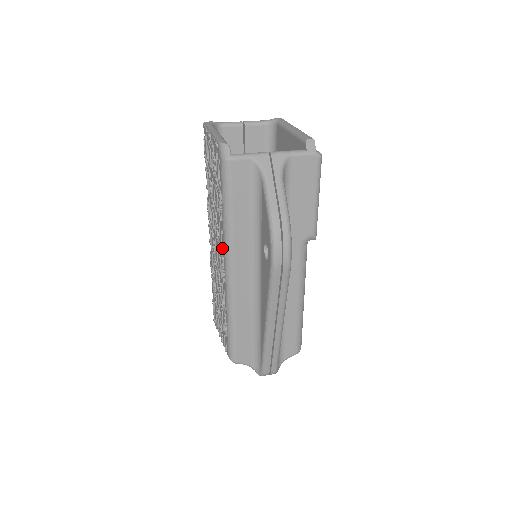
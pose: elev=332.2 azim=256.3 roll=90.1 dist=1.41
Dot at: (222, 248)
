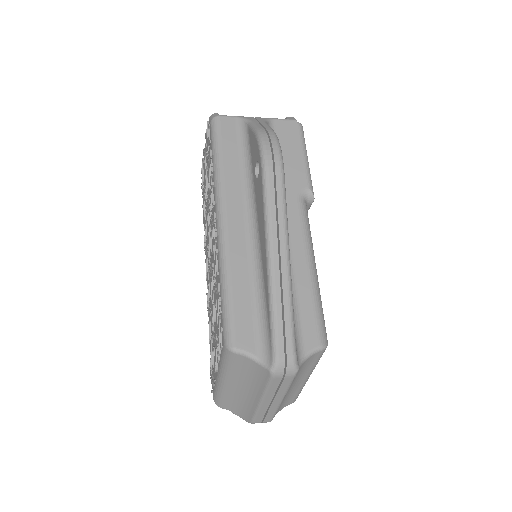
Dot at: (213, 202)
